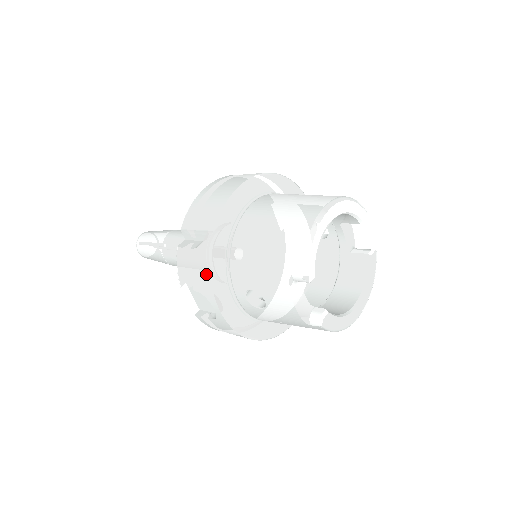
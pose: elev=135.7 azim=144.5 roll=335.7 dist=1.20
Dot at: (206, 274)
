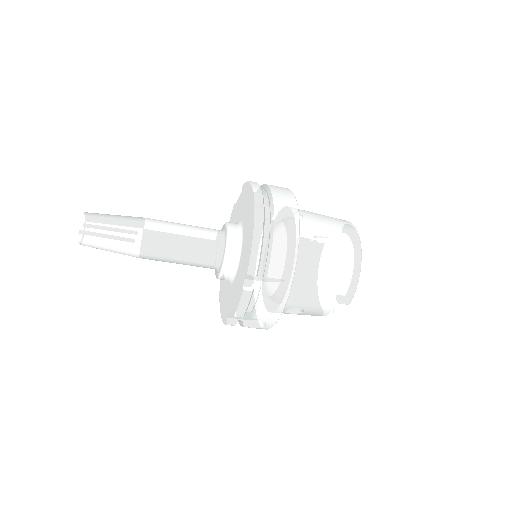
Dot at: (277, 311)
